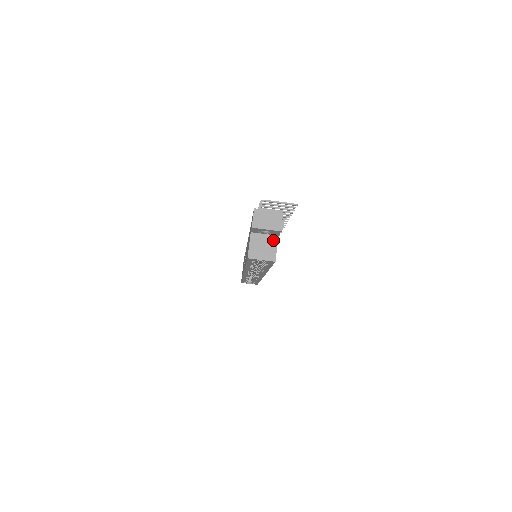
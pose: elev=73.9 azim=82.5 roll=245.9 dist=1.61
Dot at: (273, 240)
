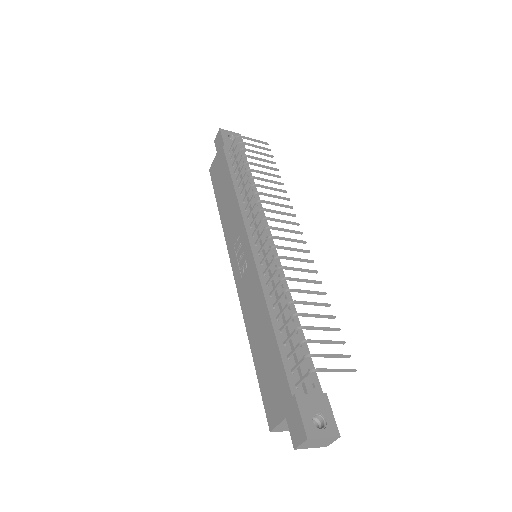
Dot at: occluded
